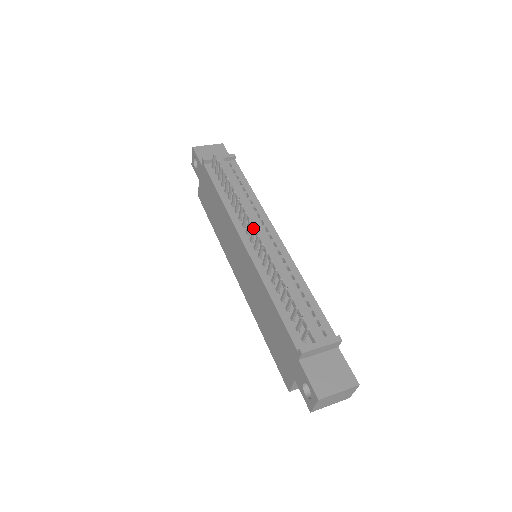
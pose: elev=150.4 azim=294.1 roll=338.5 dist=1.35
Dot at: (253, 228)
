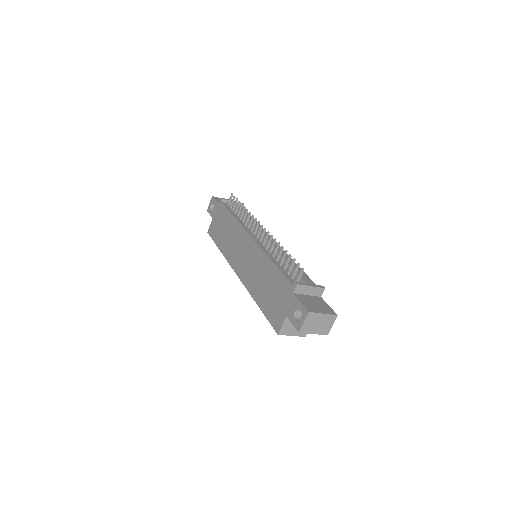
Dot at: (261, 225)
